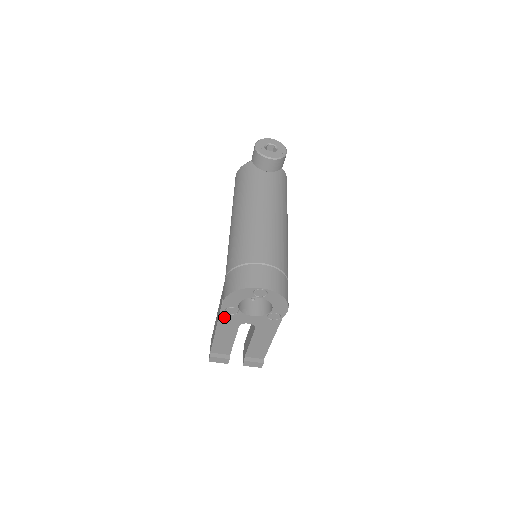
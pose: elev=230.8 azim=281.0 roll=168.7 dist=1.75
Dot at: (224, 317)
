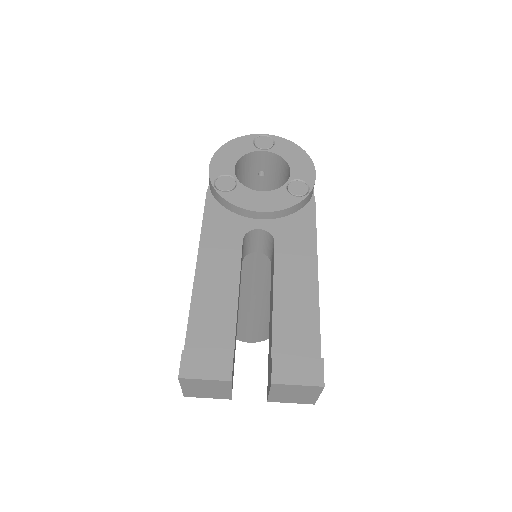
Dot at: (212, 218)
